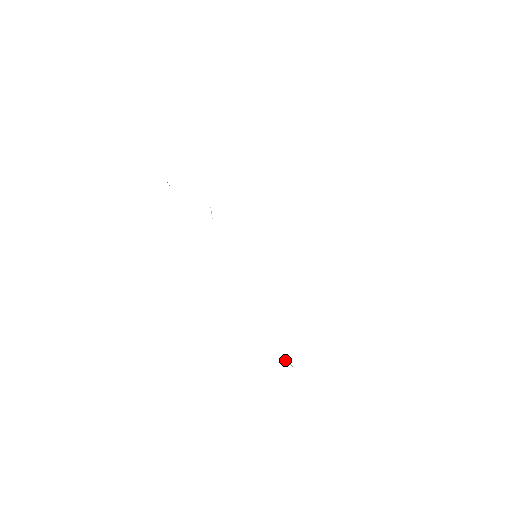
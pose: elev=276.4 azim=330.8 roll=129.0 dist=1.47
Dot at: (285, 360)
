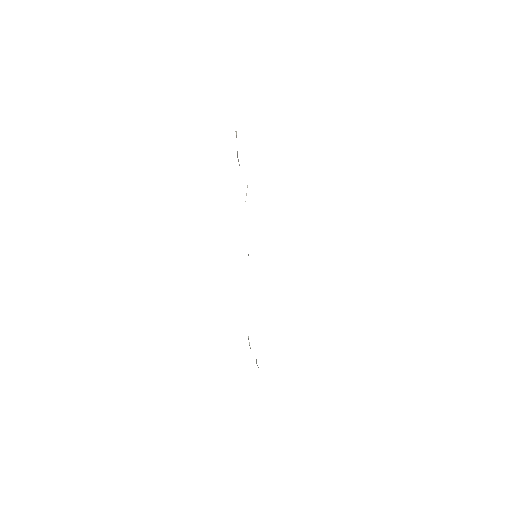
Dot at: (248, 338)
